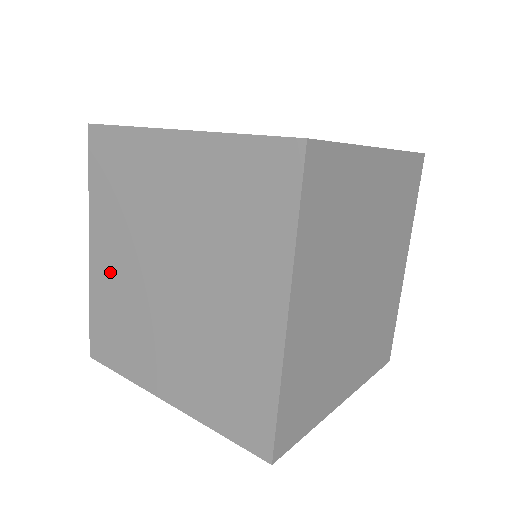
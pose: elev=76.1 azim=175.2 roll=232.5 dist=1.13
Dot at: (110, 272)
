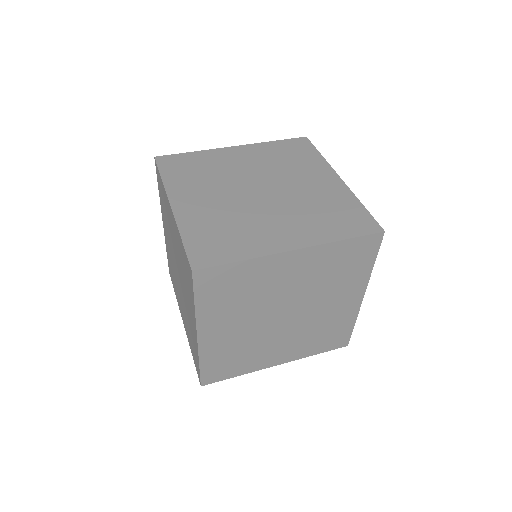
Dot at: occluded
